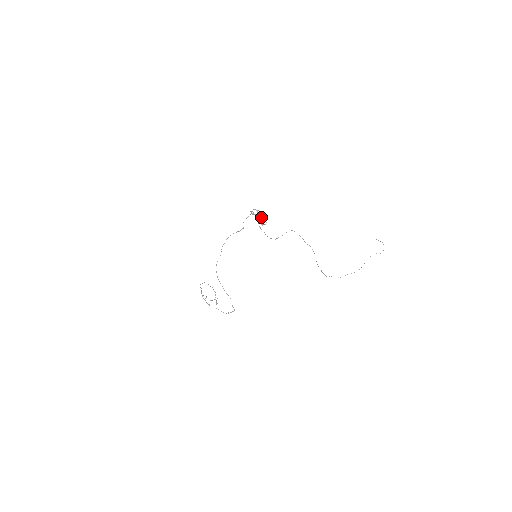
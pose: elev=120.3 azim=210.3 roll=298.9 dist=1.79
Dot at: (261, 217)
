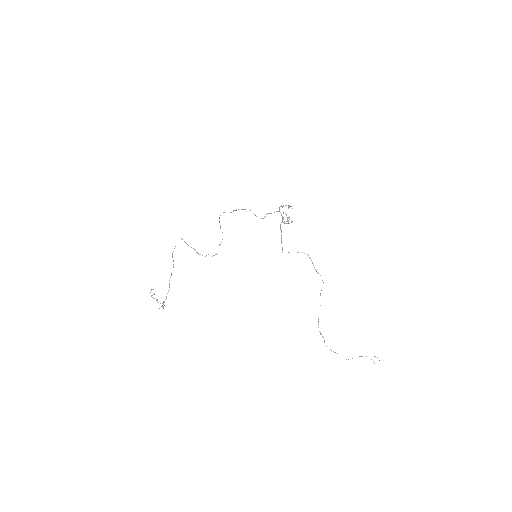
Dot at: occluded
